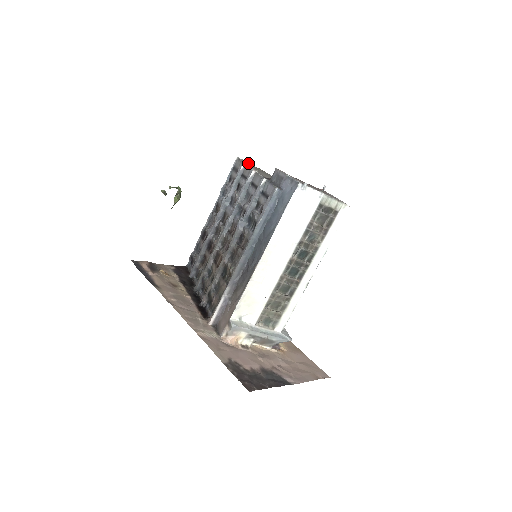
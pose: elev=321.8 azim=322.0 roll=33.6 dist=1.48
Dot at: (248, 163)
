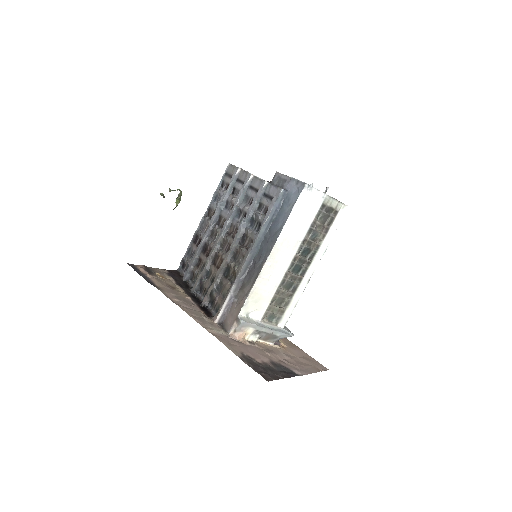
Dot at: occluded
